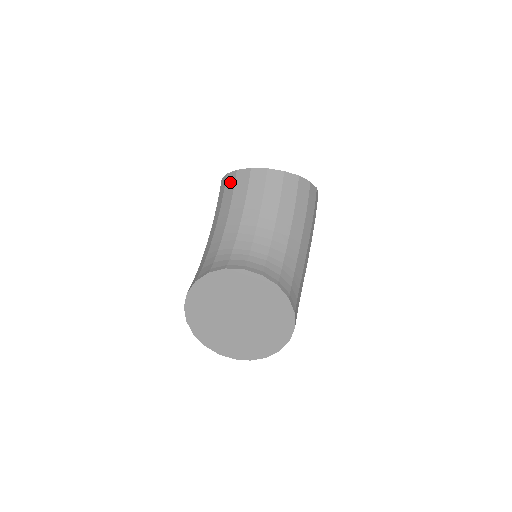
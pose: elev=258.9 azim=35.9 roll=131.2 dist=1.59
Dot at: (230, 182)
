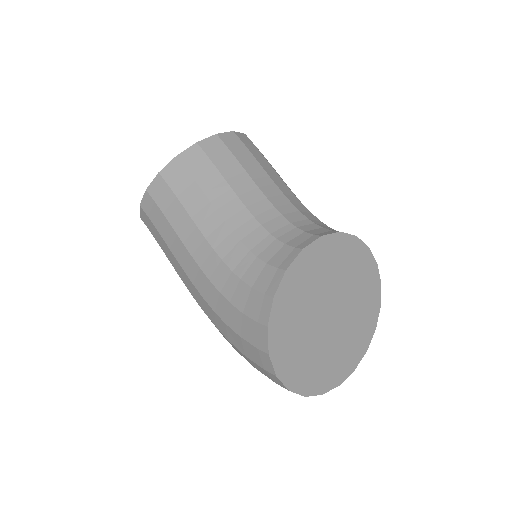
Dot at: (177, 176)
